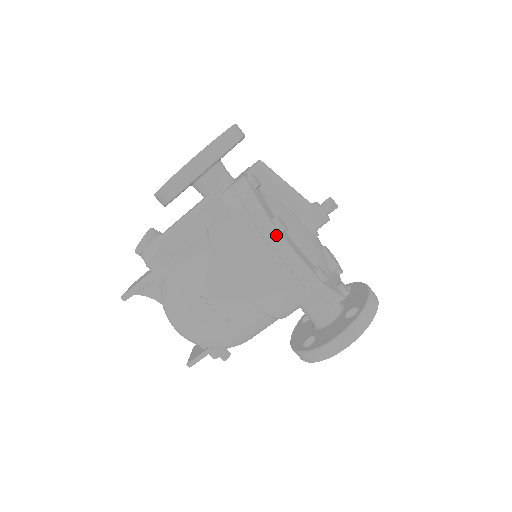
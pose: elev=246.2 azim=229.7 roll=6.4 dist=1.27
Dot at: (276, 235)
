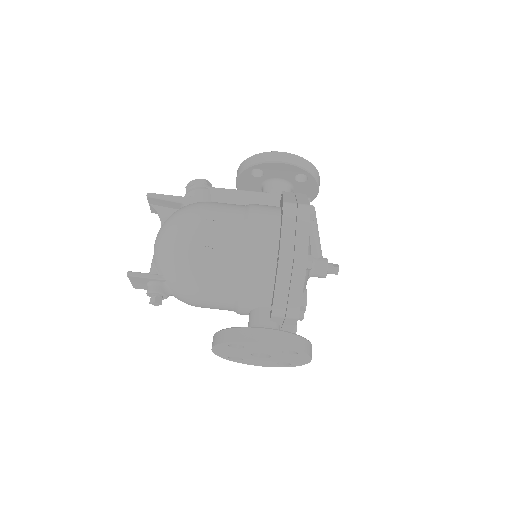
Dot at: (307, 211)
